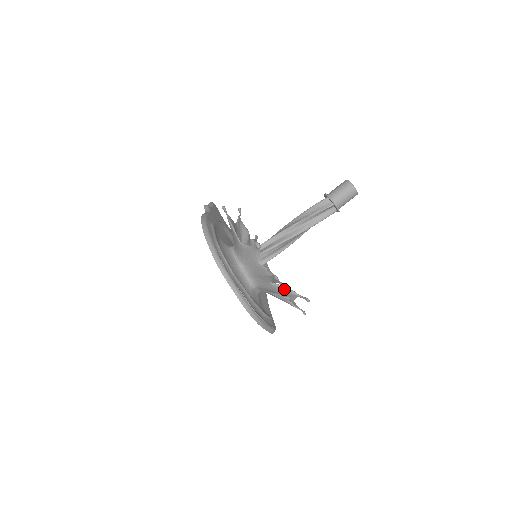
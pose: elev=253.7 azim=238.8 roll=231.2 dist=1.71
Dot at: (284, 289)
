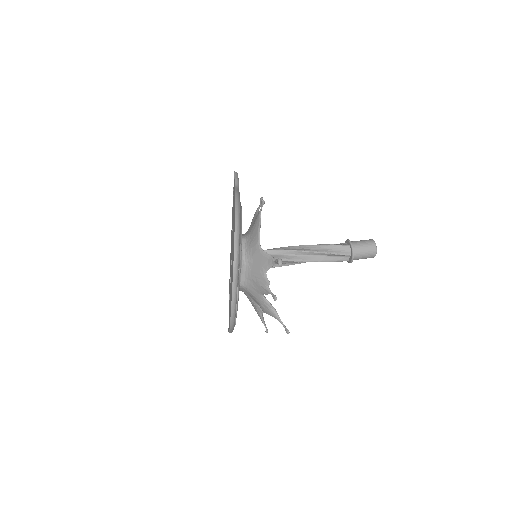
Dot at: (271, 308)
